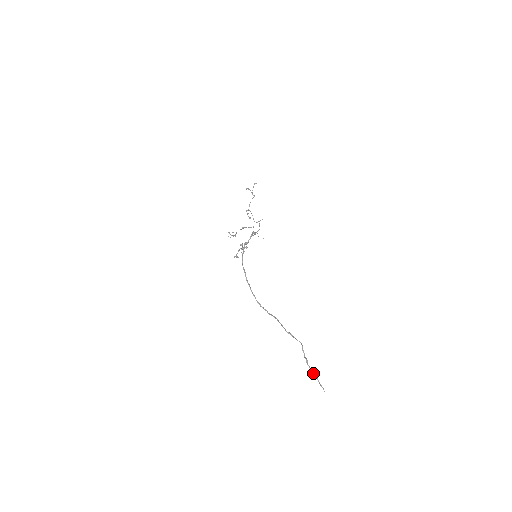
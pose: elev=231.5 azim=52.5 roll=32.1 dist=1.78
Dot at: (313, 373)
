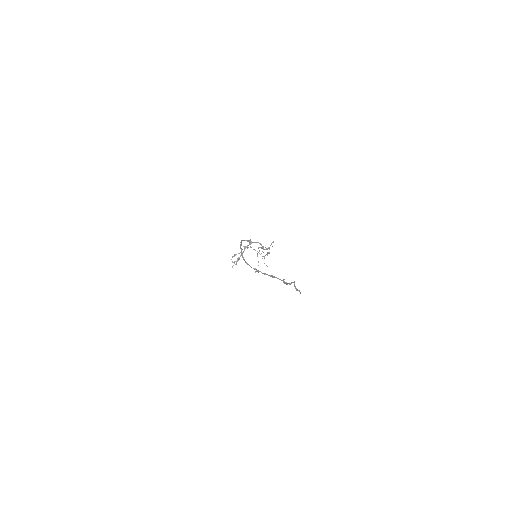
Dot at: (291, 282)
